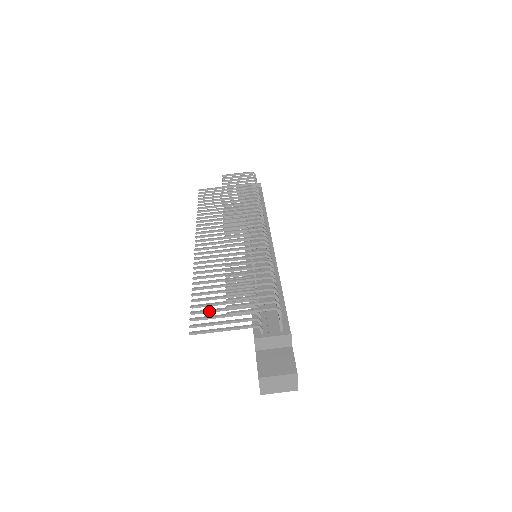
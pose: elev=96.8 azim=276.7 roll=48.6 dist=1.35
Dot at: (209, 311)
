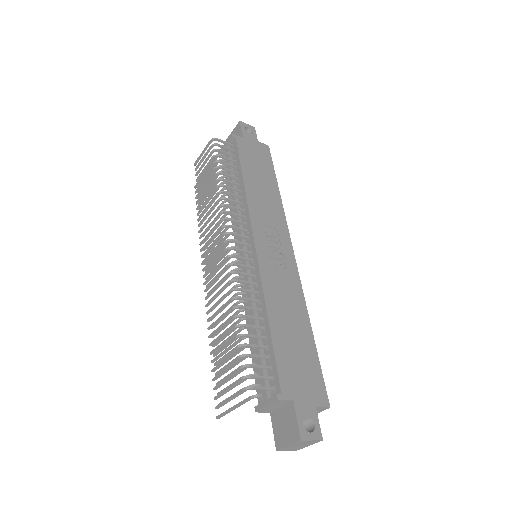
Dot at: (222, 384)
